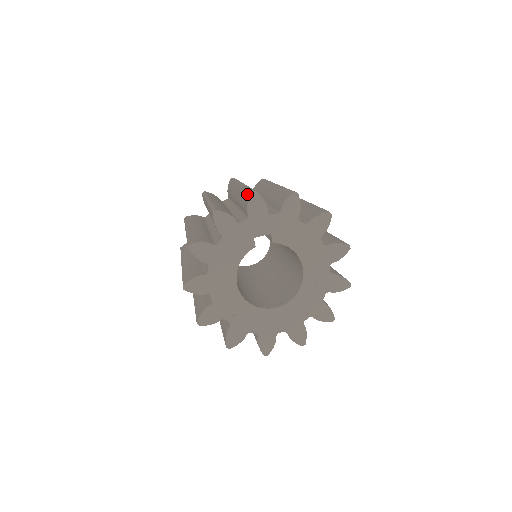
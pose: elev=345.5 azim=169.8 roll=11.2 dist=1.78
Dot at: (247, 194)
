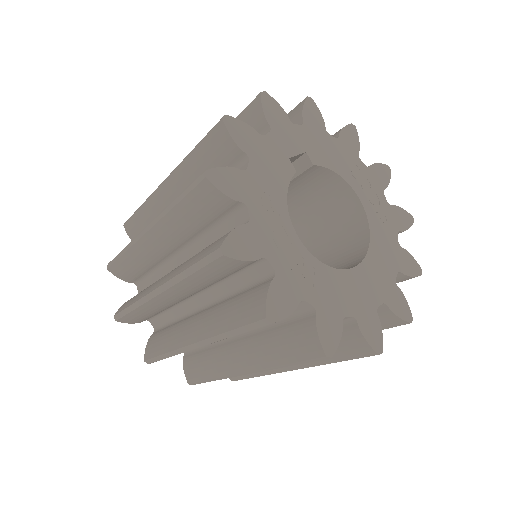
Dot at: (248, 110)
